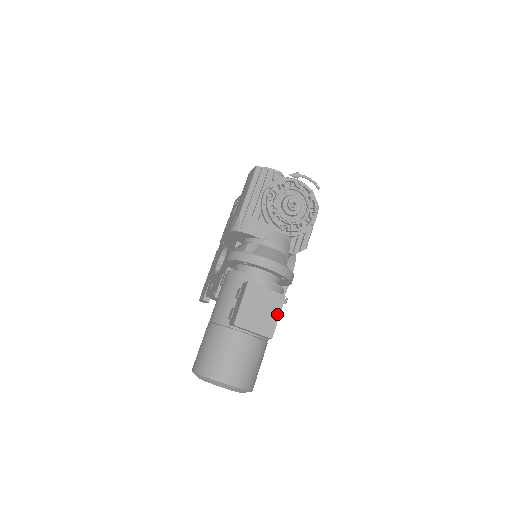
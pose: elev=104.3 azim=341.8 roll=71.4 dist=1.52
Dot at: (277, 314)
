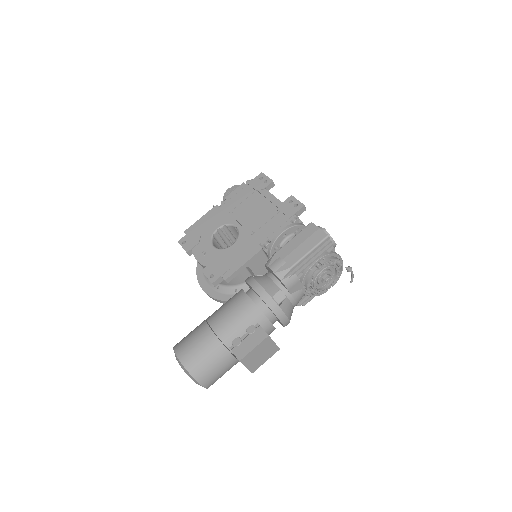
Dot at: (267, 359)
